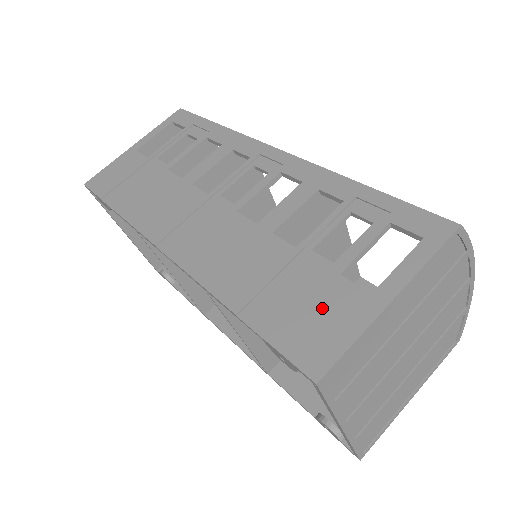
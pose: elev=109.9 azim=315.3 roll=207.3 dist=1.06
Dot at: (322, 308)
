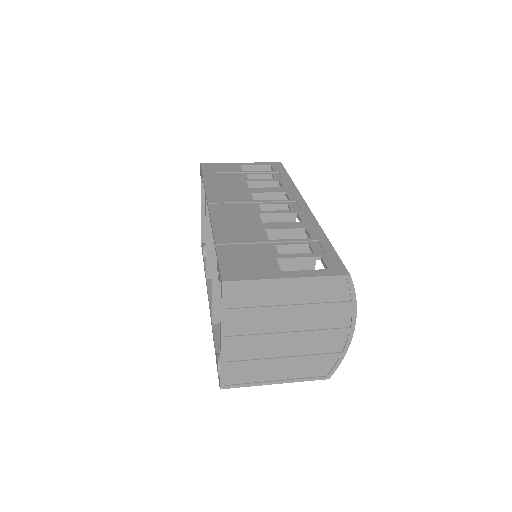
Dot at: (254, 263)
